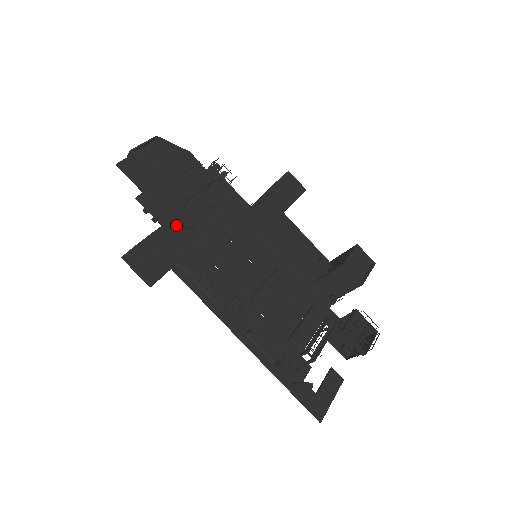
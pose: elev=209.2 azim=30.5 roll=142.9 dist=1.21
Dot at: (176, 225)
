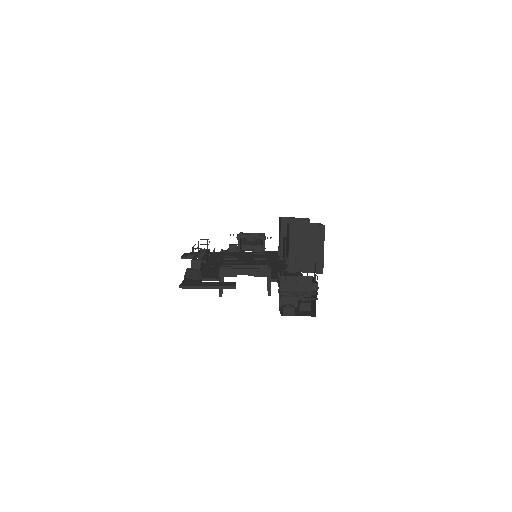
Dot at: occluded
